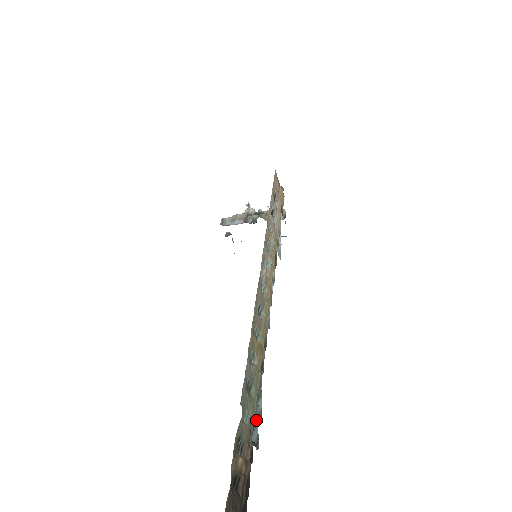
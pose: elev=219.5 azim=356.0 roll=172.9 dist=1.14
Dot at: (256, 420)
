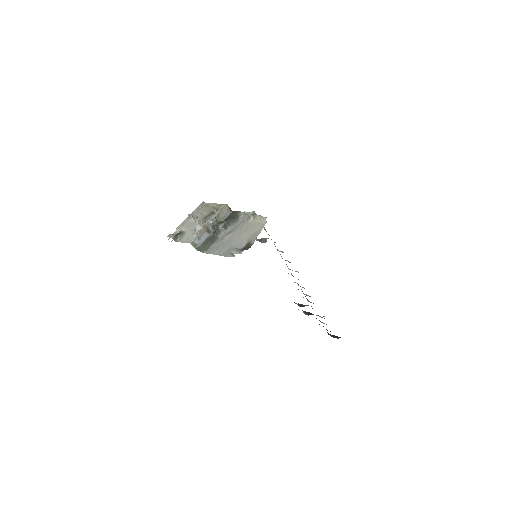
Dot at: occluded
